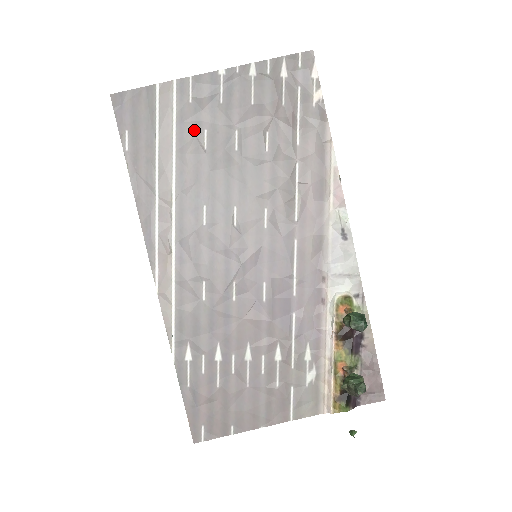
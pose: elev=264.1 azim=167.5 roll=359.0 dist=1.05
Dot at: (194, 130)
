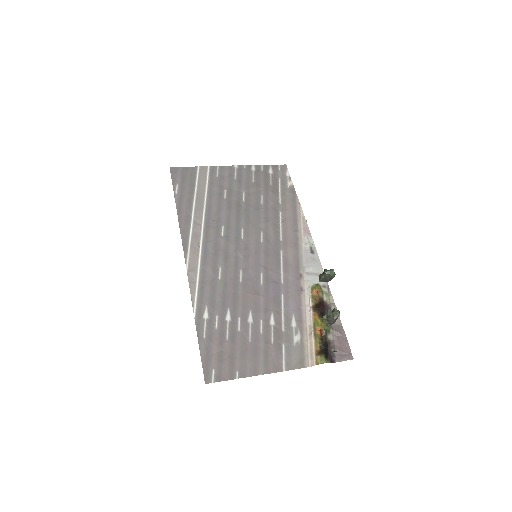
Dot at: (218, 189)
